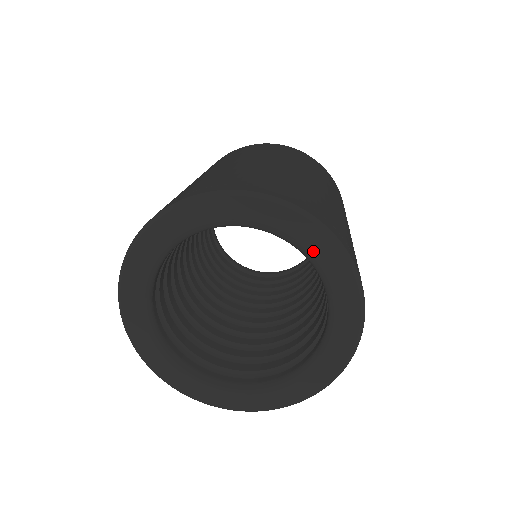
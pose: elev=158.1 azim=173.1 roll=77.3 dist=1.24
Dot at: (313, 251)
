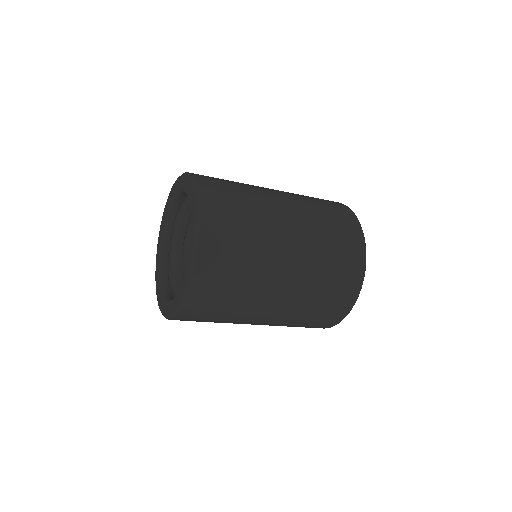
Dot at: (190, 202)
